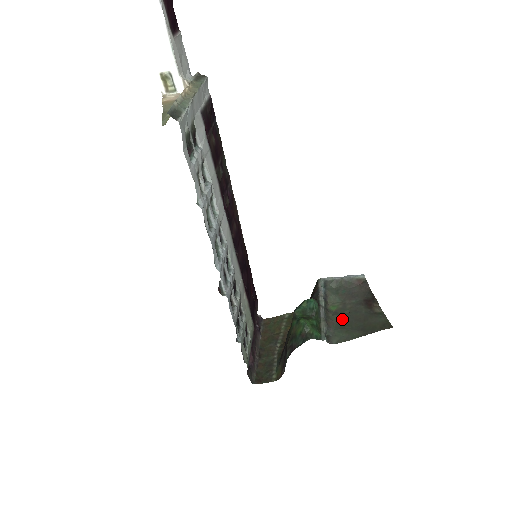
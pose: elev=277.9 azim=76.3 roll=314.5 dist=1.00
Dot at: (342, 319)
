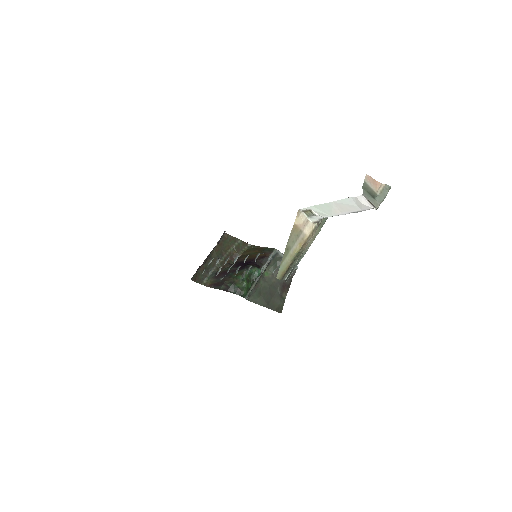
Dot at: (264, 287)
